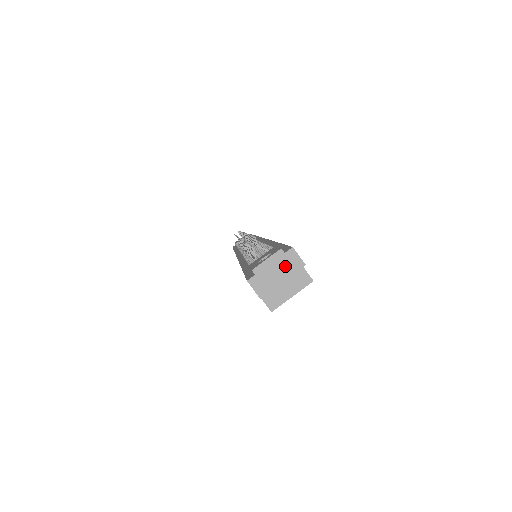
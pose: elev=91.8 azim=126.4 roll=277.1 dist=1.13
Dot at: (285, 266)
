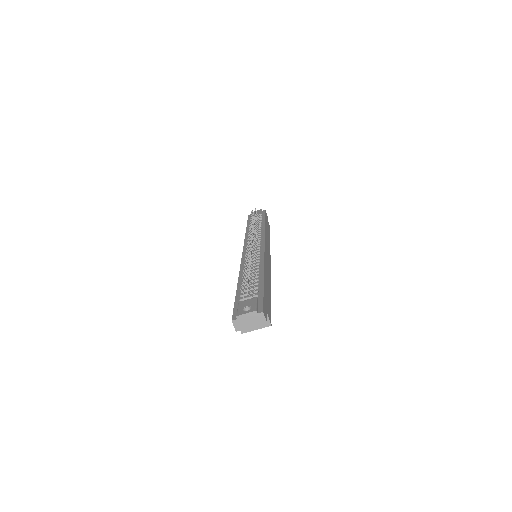
Dot at: (255, 320)
